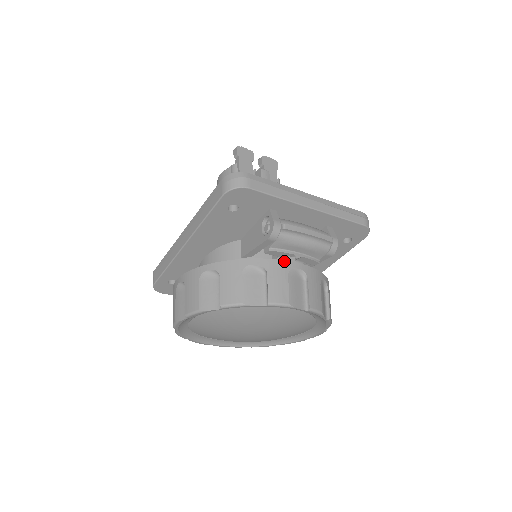
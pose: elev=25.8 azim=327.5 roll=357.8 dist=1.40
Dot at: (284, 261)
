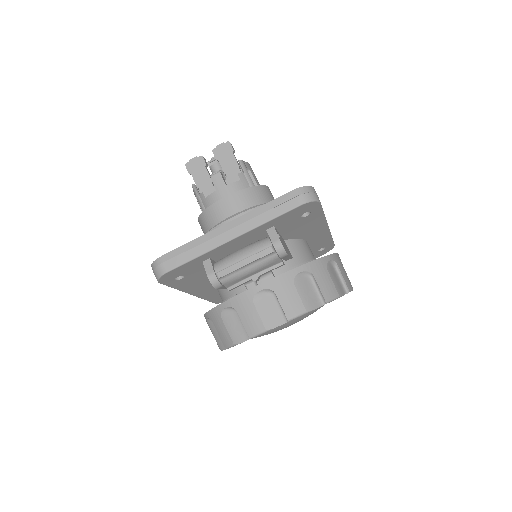
Dot at: (245, 292)
